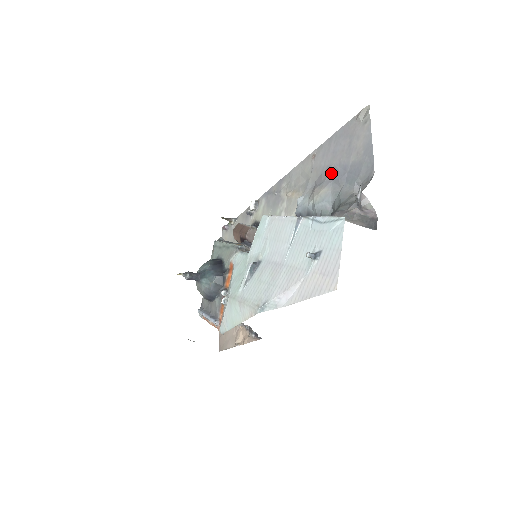
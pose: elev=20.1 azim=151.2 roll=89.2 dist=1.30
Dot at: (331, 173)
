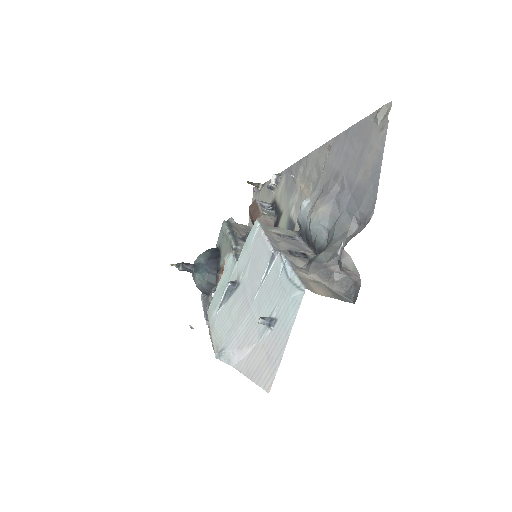
Dot at: (337, 184)
